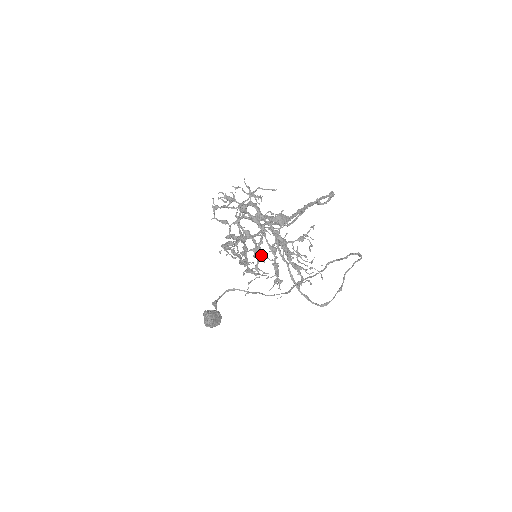
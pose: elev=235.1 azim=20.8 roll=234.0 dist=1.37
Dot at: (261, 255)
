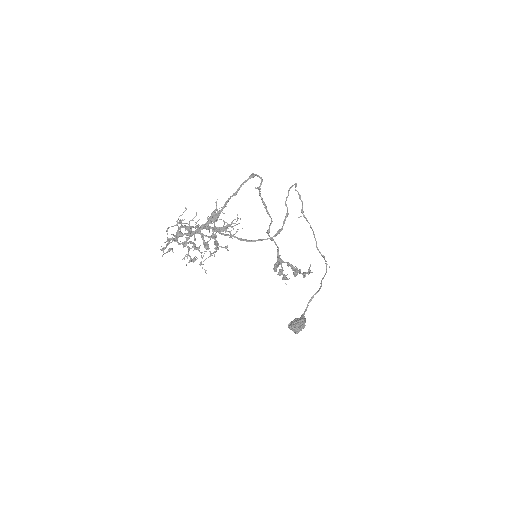
Dot at: (206, 246)
